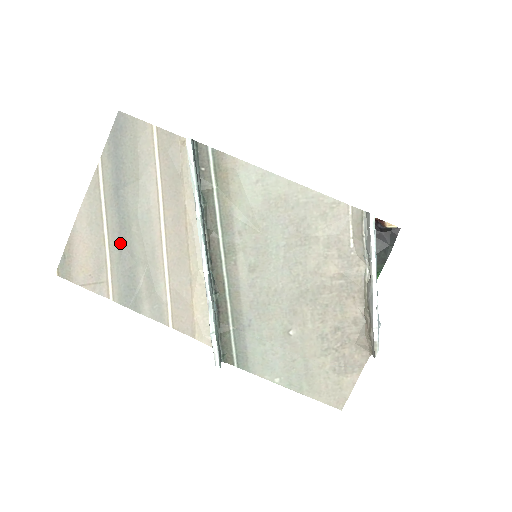
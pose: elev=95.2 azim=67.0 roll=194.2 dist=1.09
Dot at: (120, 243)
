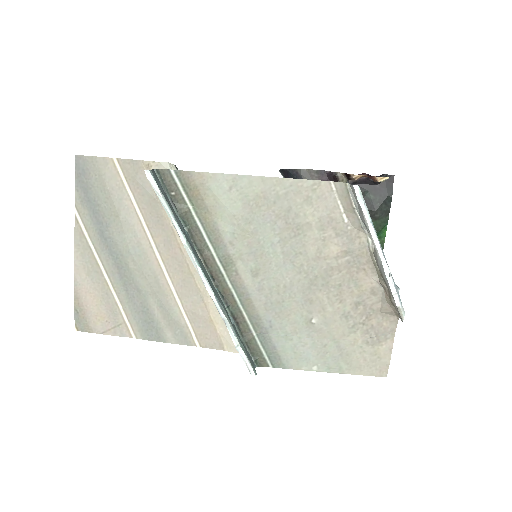
Dot at: (123, 283)
